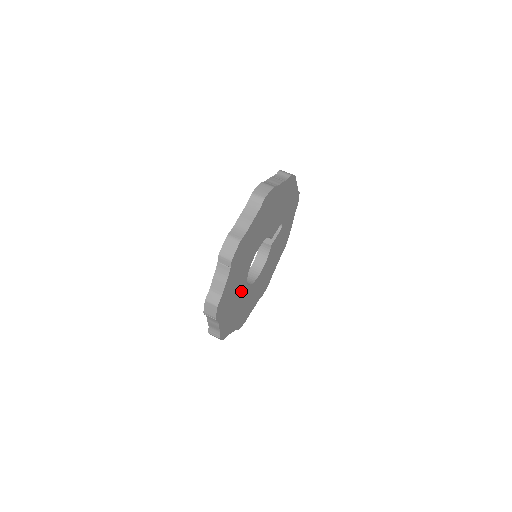
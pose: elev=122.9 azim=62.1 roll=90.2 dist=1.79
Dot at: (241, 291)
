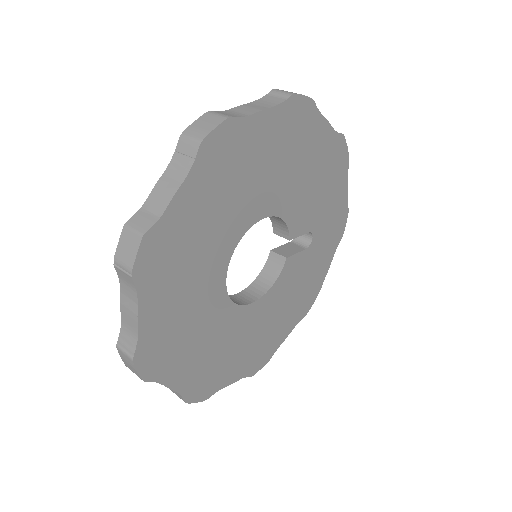
Dot at: (209, 286)
